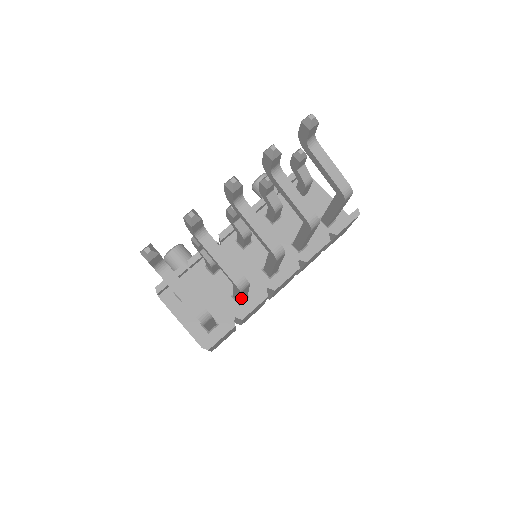
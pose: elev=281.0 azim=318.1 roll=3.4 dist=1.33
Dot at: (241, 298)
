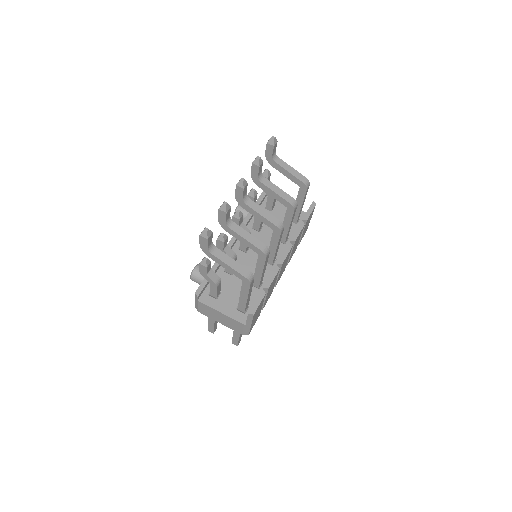
Dot at: (262, 275)
